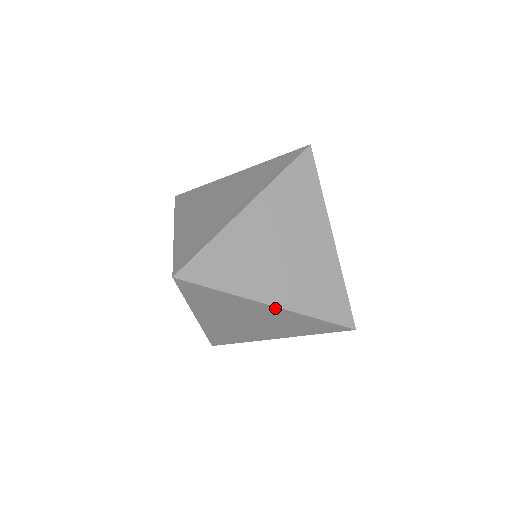
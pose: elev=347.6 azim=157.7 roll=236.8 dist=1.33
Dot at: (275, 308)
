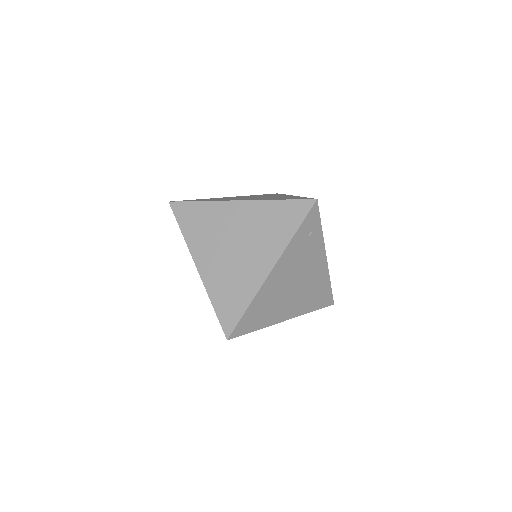
Dot at: (199, 273)
